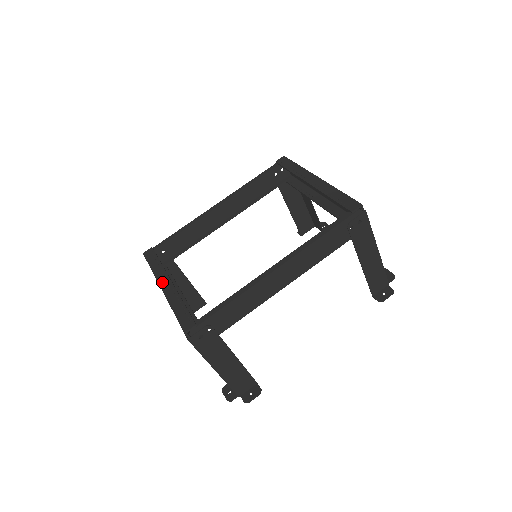
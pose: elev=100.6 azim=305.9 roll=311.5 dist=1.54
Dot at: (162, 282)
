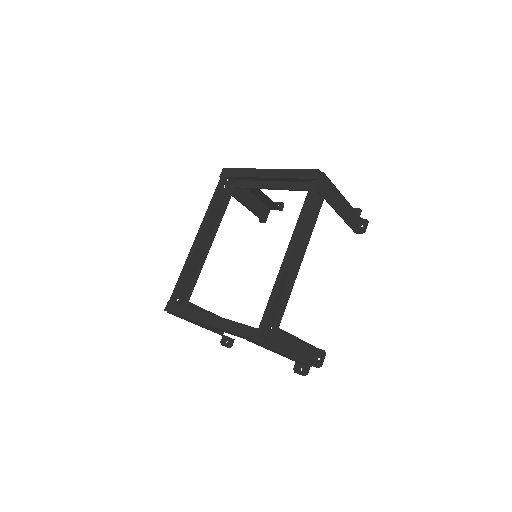
Dot at: (203, 320)
